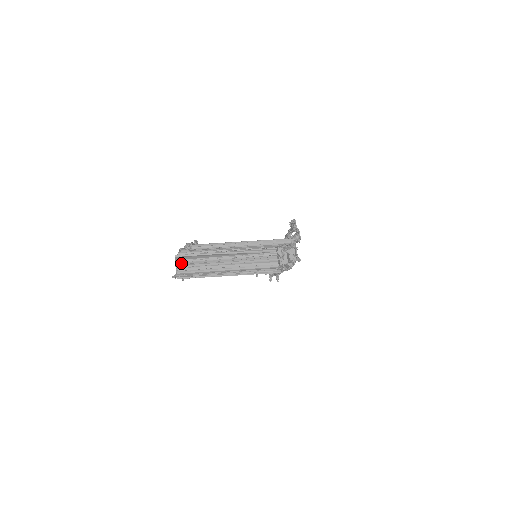
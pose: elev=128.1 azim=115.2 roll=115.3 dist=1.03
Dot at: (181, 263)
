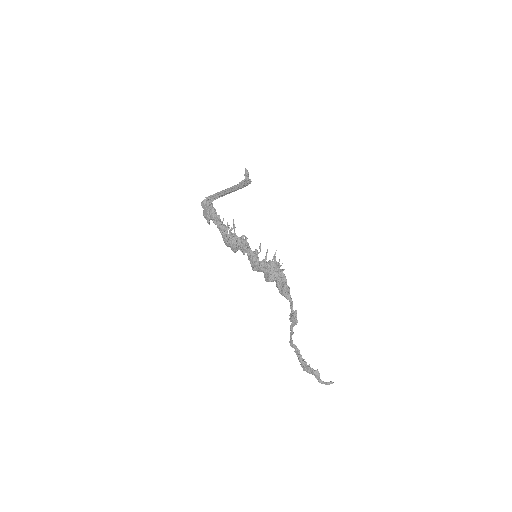
Dot at: (205, 200)
